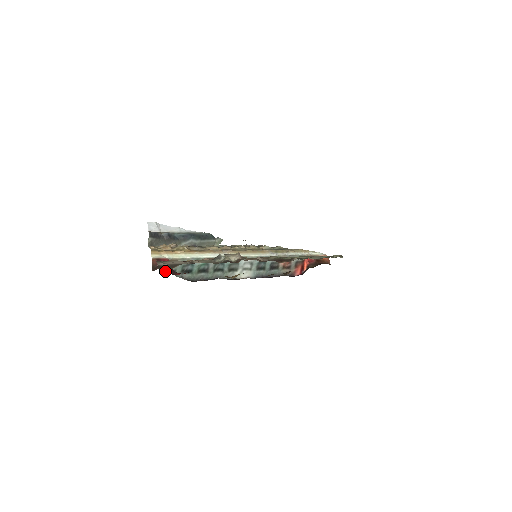
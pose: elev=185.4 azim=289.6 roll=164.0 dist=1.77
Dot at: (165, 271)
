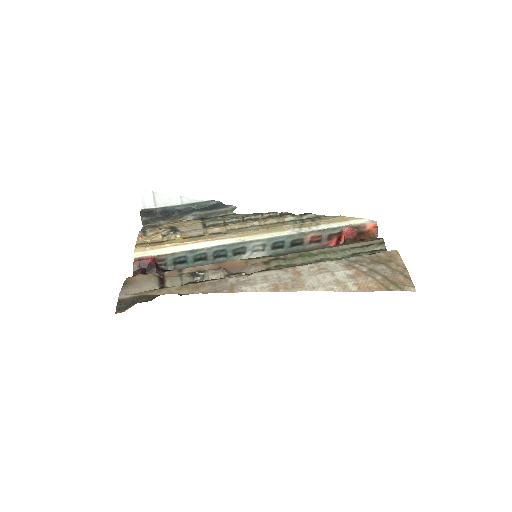
Dot at: occluded
